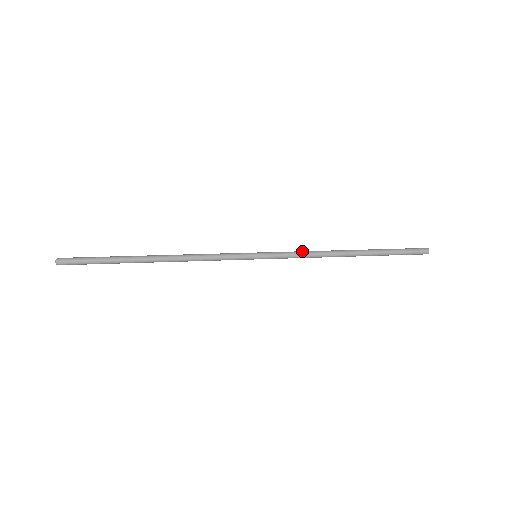
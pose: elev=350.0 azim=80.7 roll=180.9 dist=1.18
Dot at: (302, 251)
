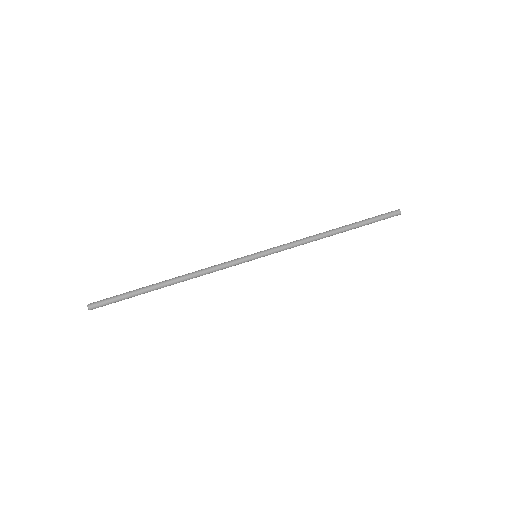
Dot at: (294, 242)
